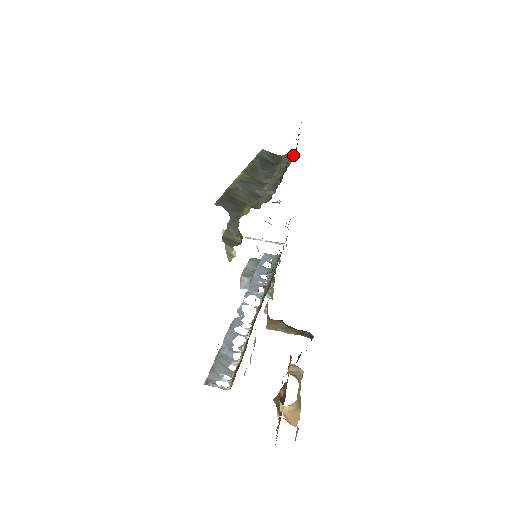
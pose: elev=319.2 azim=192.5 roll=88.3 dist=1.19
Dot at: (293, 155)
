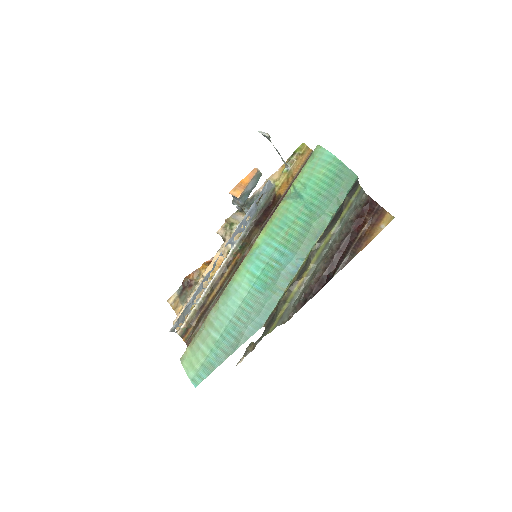
Dot at: (359, 204)
